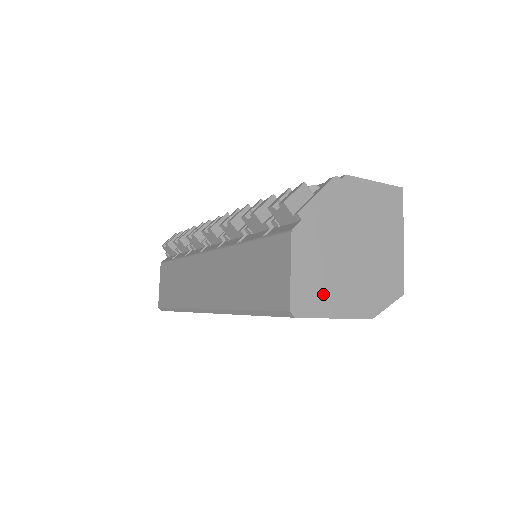
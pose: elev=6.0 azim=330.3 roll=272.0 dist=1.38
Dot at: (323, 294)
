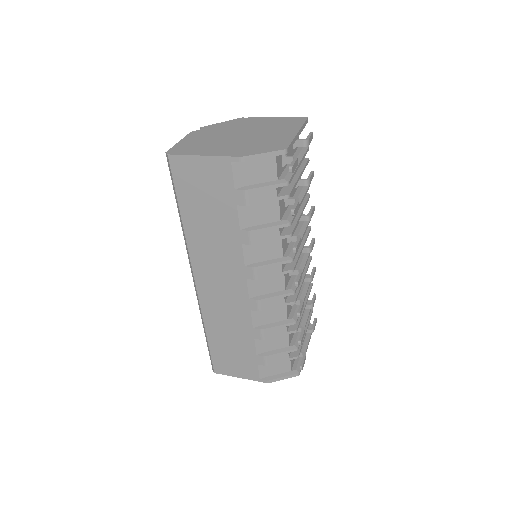
Dot at: (199, 148)
